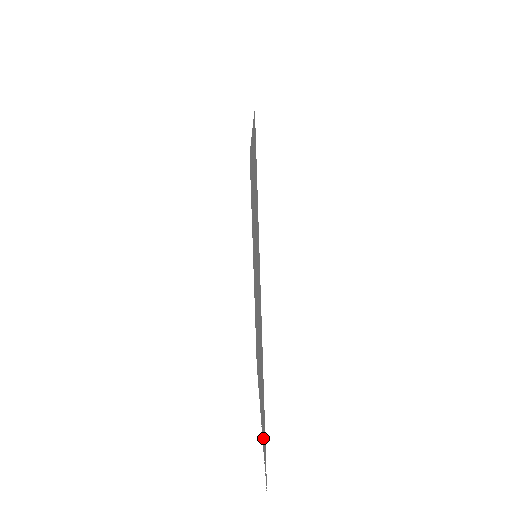
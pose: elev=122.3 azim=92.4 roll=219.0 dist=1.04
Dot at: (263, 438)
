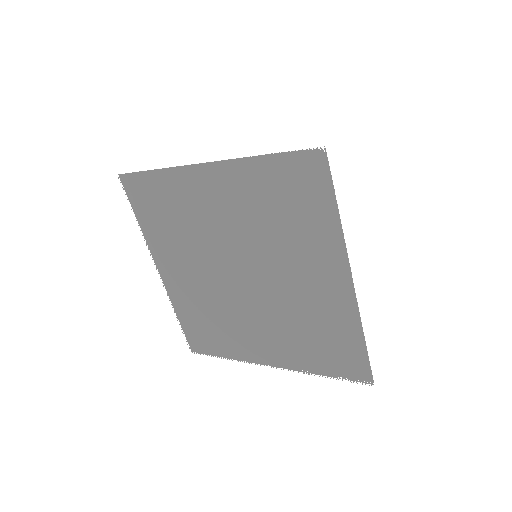
Dot at: (323, 368)
